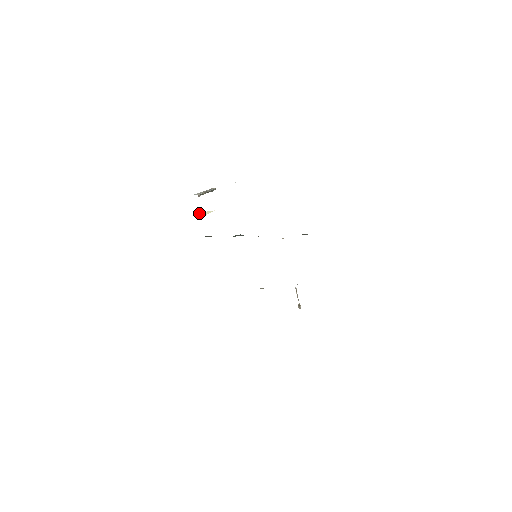
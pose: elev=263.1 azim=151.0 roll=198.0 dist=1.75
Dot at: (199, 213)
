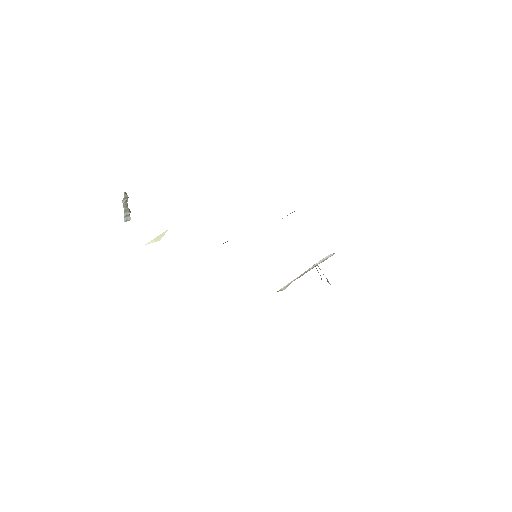
Dot at: occluded
